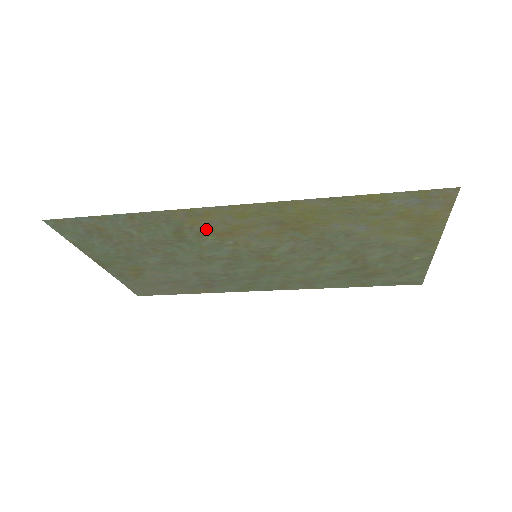
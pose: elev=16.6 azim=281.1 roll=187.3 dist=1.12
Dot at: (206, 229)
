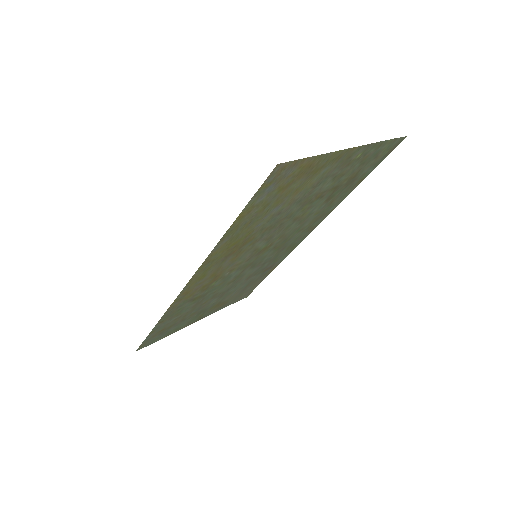
Dot at: (202, 288)
